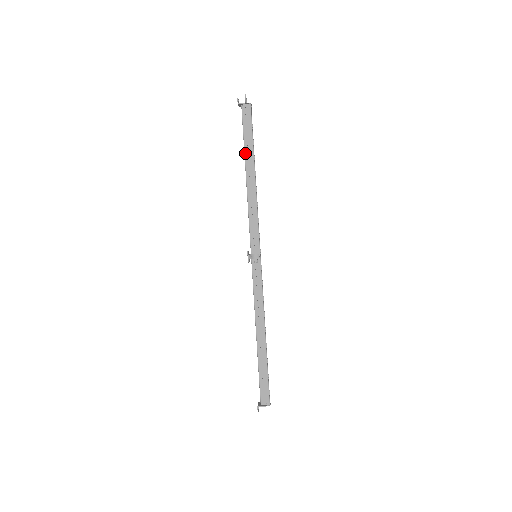
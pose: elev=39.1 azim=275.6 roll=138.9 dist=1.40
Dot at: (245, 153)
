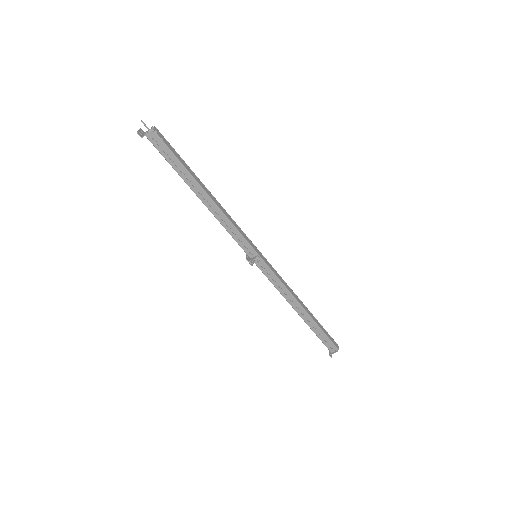
Dot at: (183, 179)
